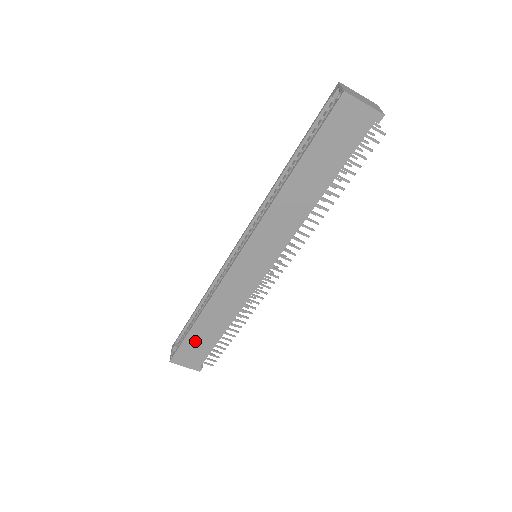
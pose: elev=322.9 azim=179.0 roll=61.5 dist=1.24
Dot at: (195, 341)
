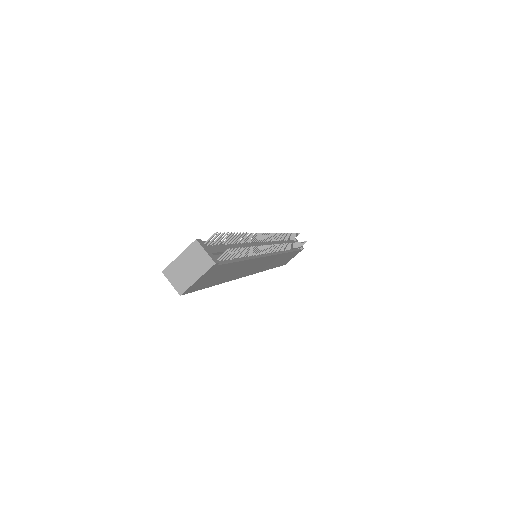
Dot at: (284, 261)
